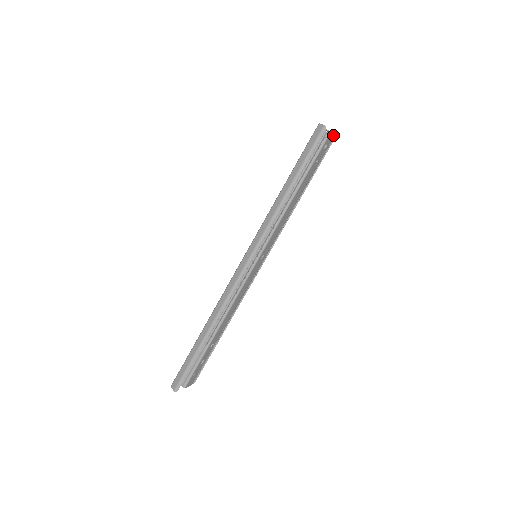
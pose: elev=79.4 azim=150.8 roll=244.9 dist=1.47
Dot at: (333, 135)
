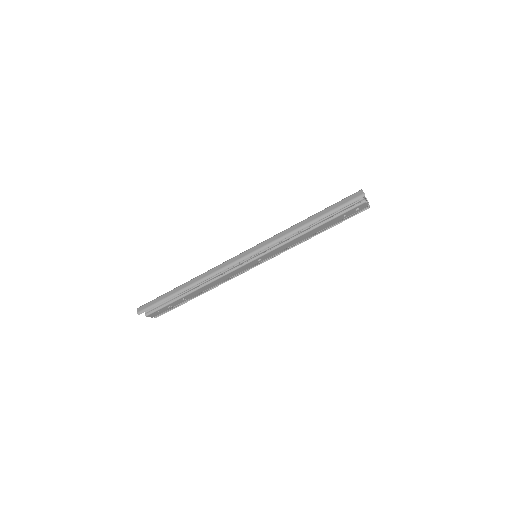
Dot at: occluded
